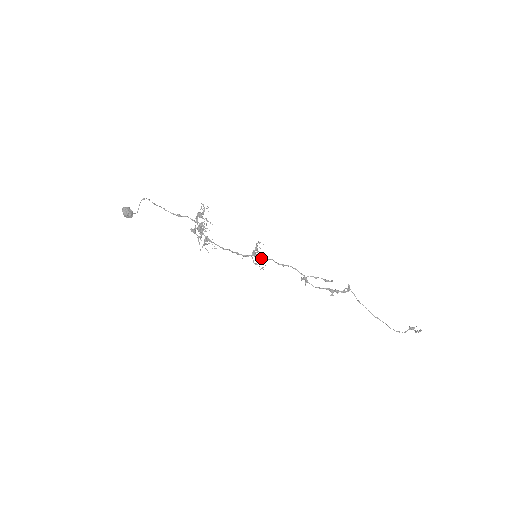
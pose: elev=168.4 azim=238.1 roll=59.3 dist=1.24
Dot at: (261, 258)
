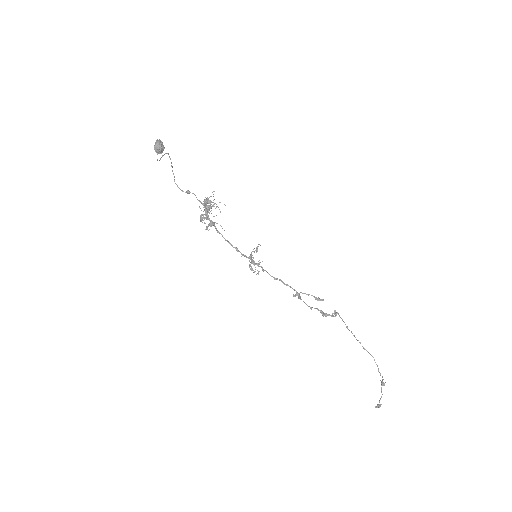
Dot at: occluded
